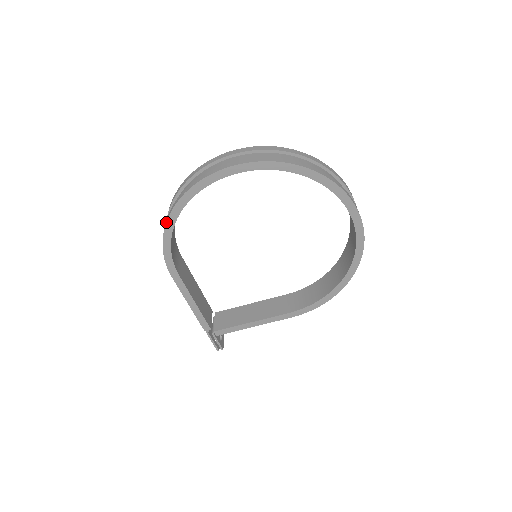
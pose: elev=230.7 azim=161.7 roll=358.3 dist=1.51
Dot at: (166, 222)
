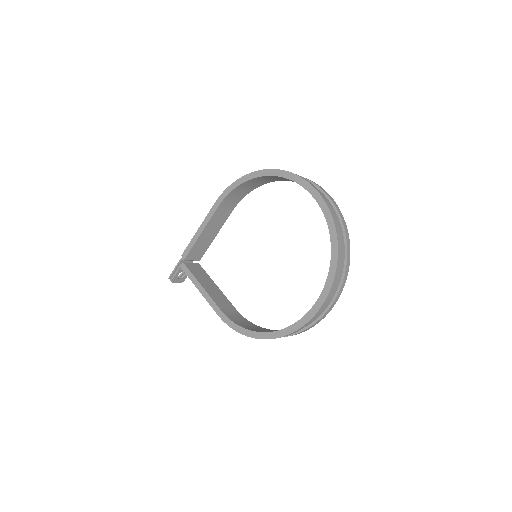
Dot at: (253, 172)
